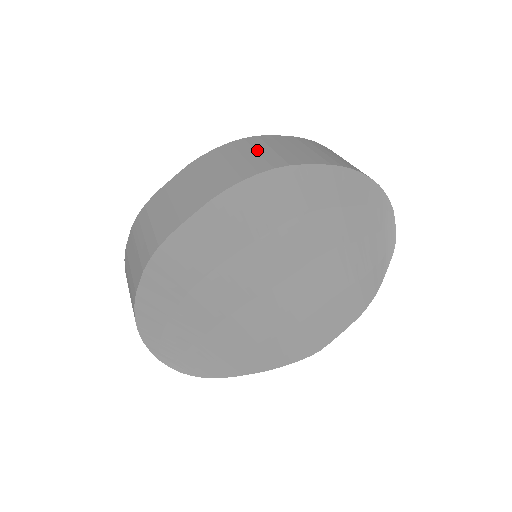
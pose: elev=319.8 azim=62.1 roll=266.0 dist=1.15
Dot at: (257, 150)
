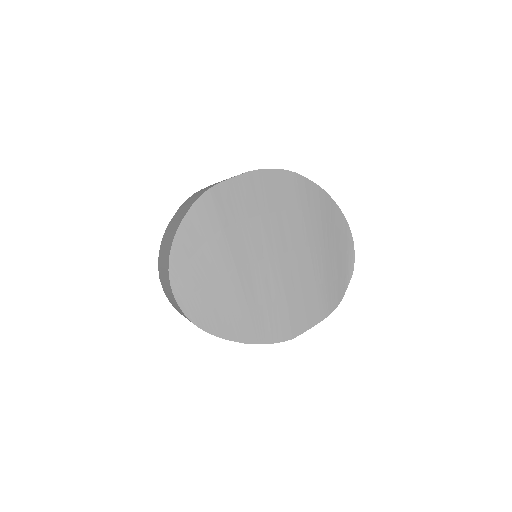
Dot at: occluded
